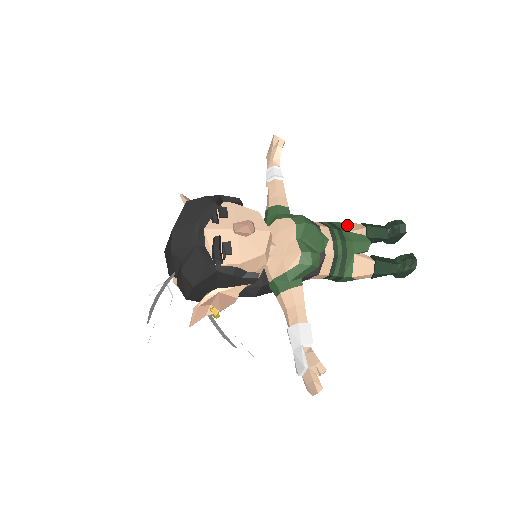
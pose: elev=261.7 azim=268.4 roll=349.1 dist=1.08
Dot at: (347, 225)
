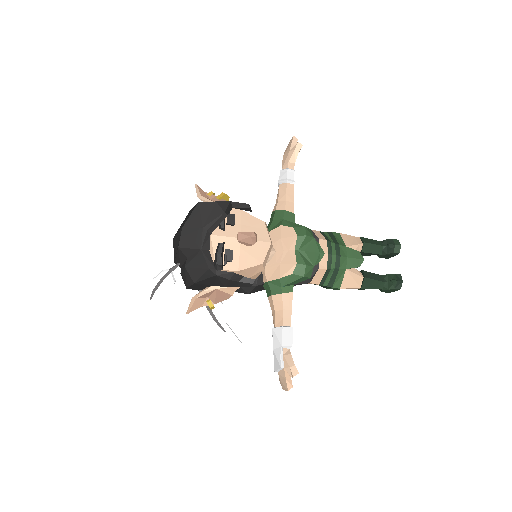
Dot at: (346, 238)
